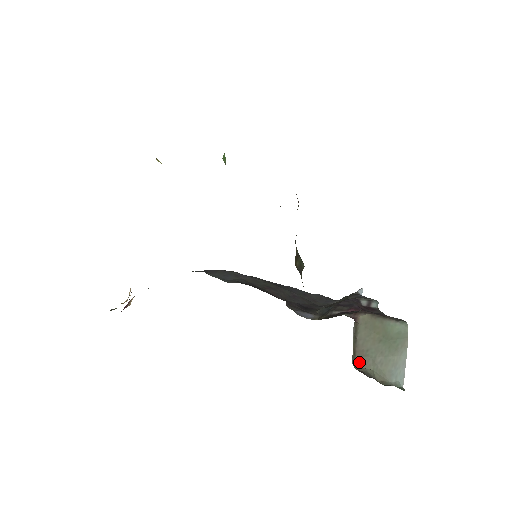
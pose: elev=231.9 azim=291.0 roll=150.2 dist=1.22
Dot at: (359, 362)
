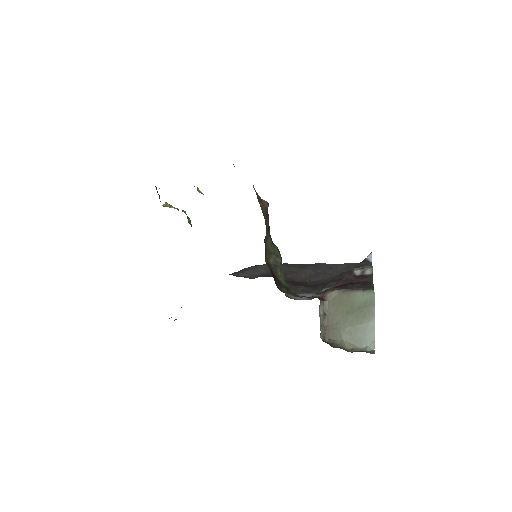
Dot at: (330, 335)
